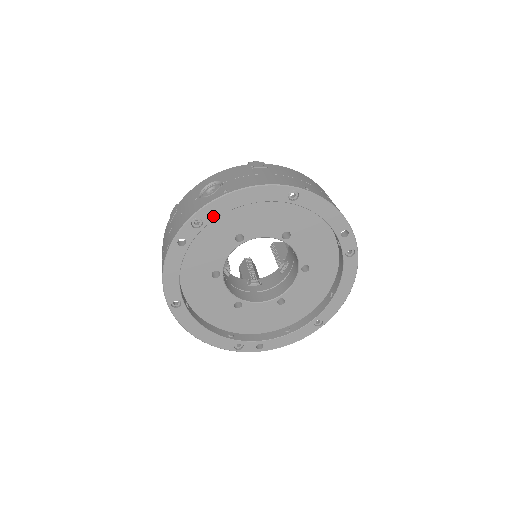
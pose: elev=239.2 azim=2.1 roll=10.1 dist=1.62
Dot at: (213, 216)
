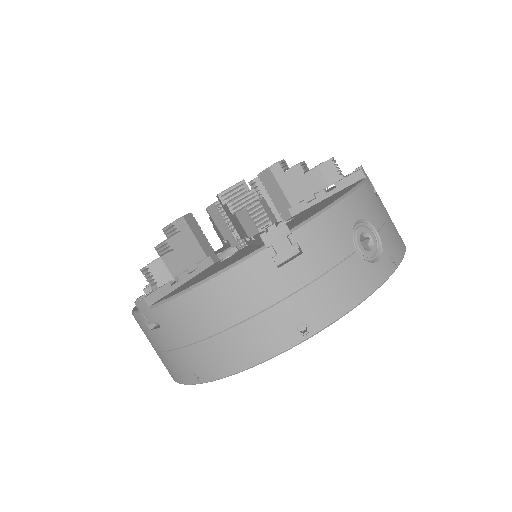
Dot at: occluded
